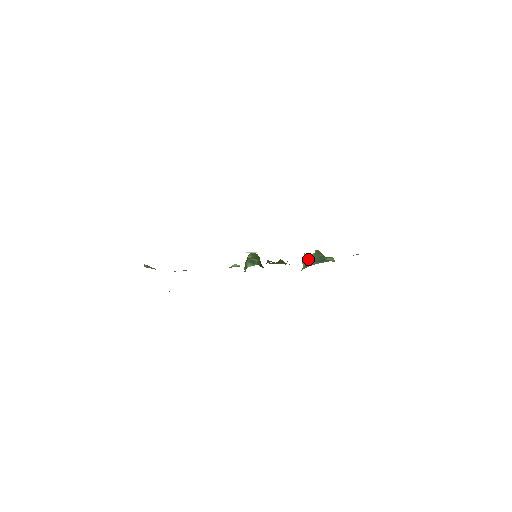
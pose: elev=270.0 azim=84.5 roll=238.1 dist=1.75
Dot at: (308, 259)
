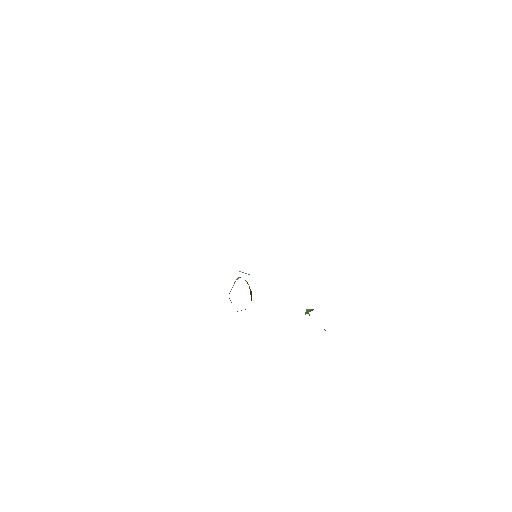
Dot at: occluded
